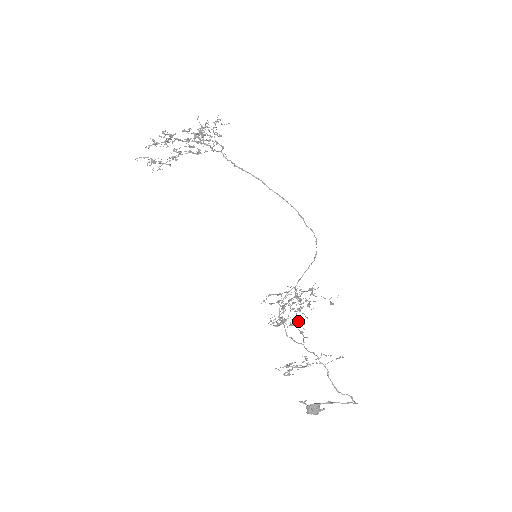
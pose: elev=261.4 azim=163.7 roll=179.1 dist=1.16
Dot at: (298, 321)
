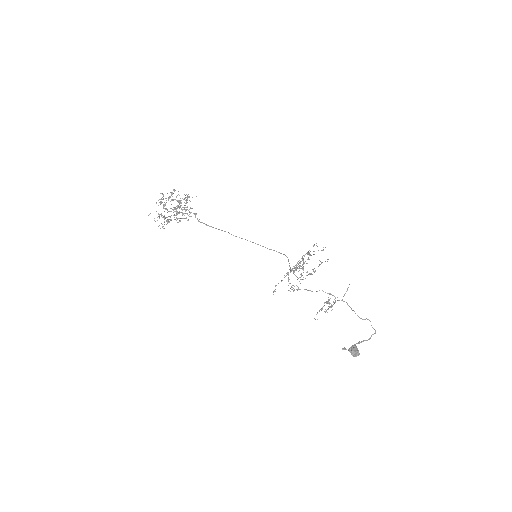
Dot at: (310, 274)
